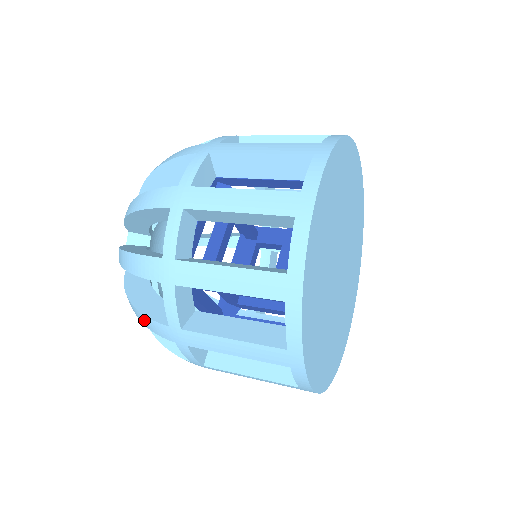
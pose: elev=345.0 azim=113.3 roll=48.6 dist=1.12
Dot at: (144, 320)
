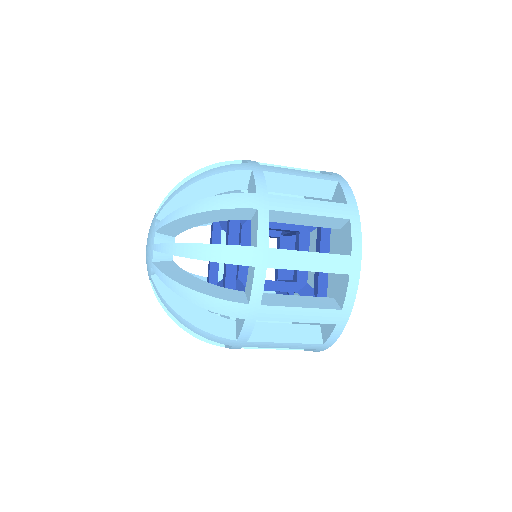
Dot at: (205, 335)
